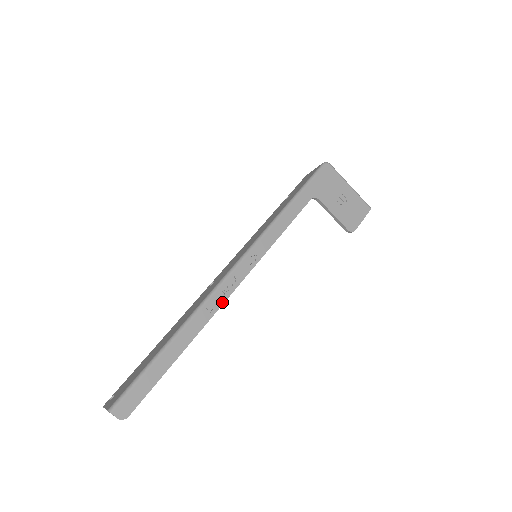
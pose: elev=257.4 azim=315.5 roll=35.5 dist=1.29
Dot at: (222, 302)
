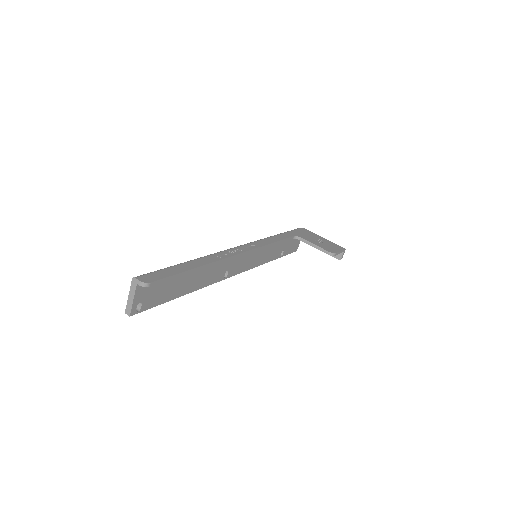
Dot at: (230, 256)
